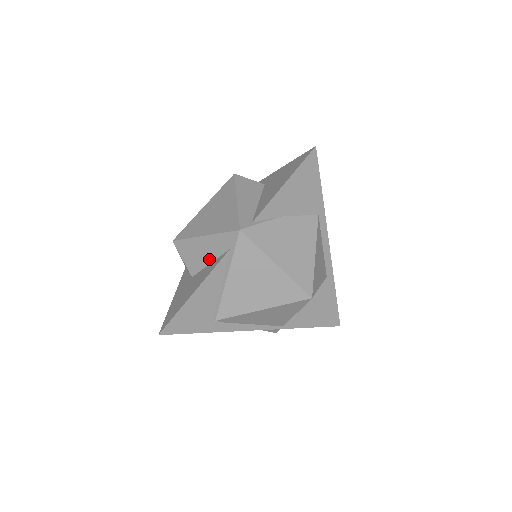
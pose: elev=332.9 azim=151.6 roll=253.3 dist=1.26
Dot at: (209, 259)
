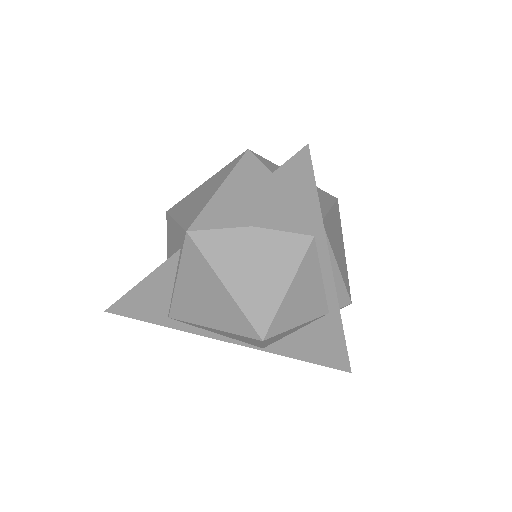
Dot at: (174, 249)
